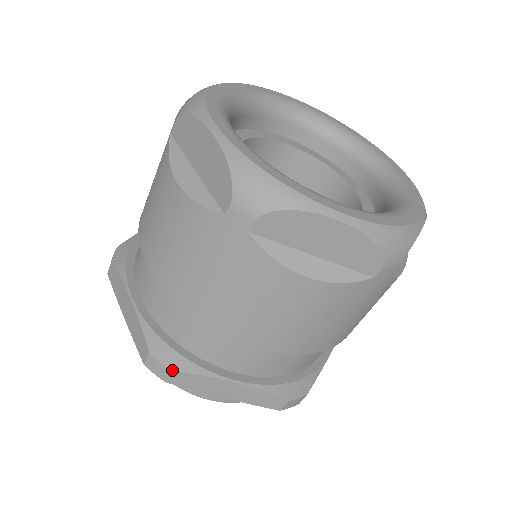
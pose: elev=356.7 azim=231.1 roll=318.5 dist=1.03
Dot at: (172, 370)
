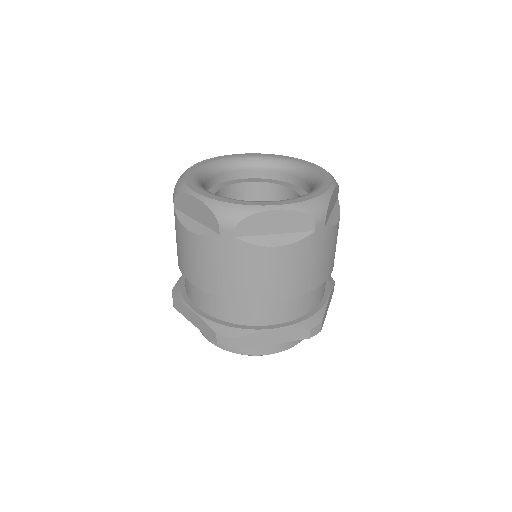
Dot at: (233, 338)
